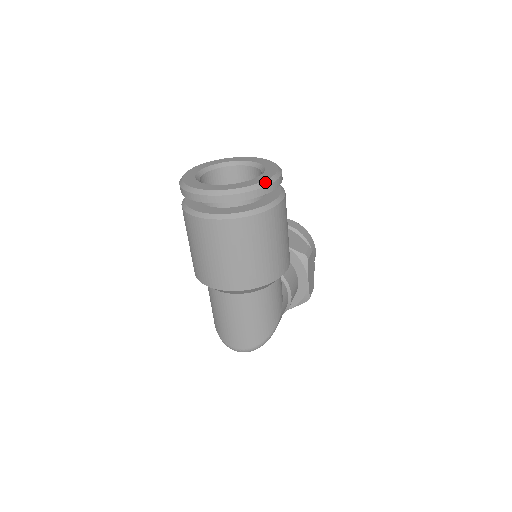
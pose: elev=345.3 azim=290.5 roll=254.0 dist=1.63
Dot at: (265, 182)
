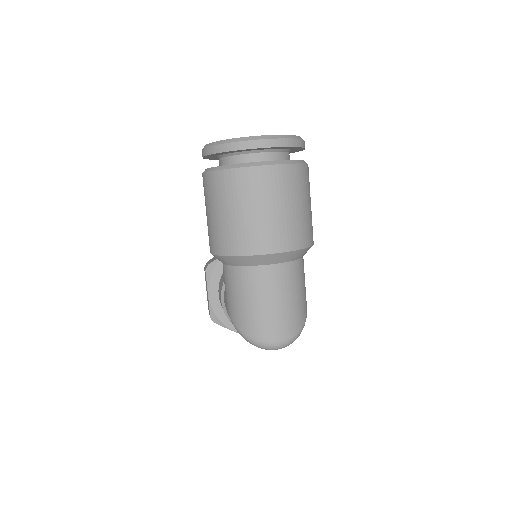
Dot at: occluded
